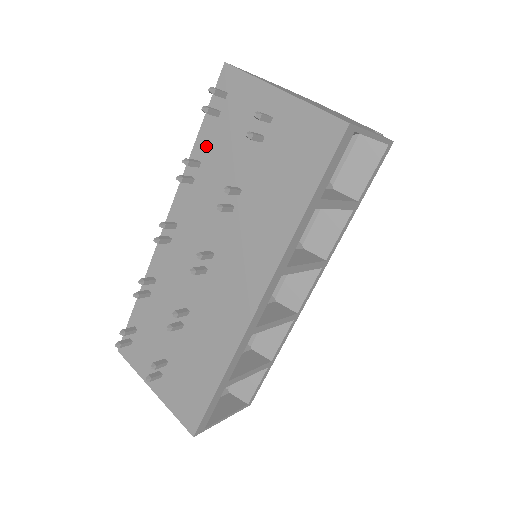
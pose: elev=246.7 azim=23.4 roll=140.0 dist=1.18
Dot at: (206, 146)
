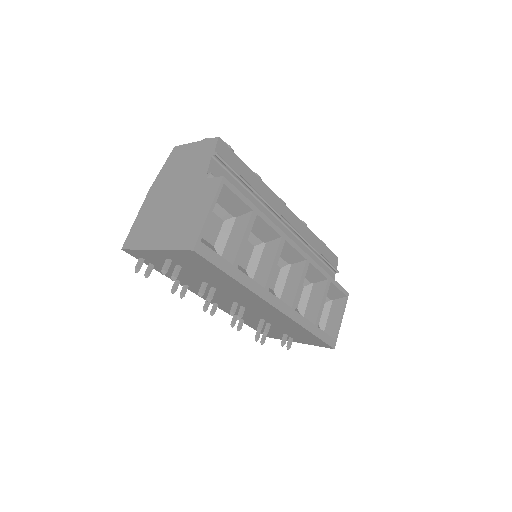
Dot at: (169, 275)
